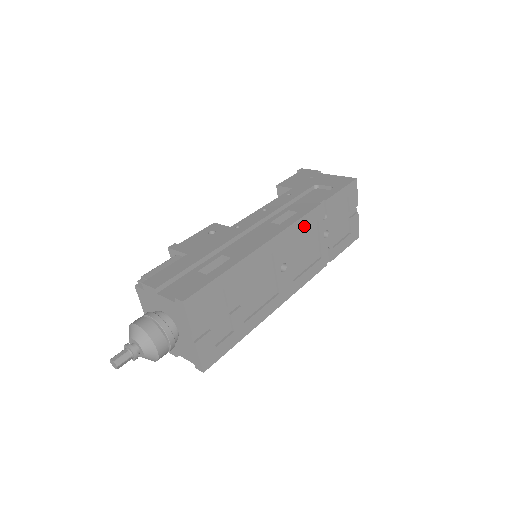
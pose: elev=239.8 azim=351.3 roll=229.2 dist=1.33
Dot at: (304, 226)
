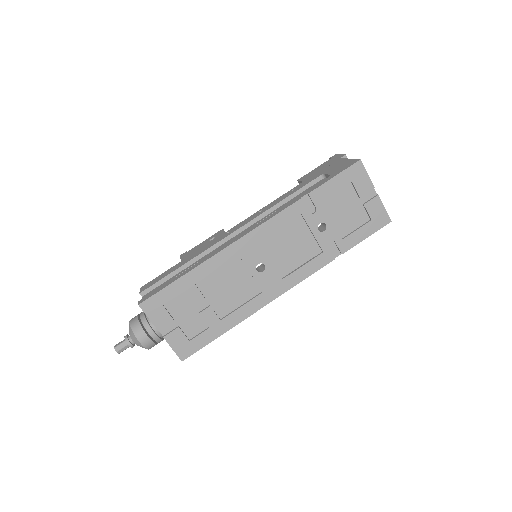
Dot at: (280, 225)
